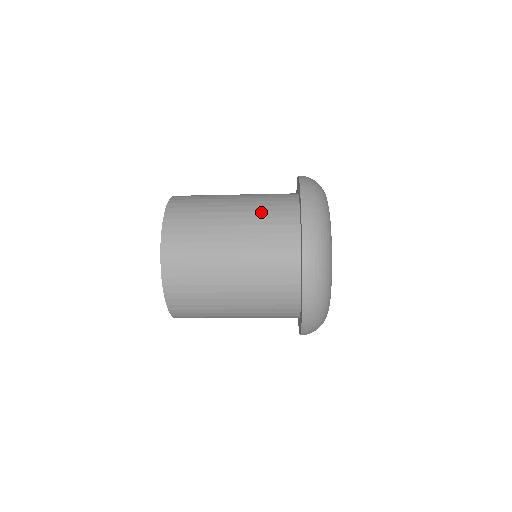
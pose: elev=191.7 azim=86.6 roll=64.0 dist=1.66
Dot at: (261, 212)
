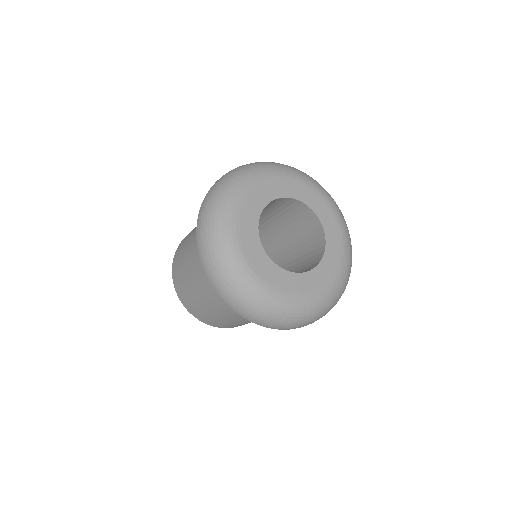
Dot at: occluded
